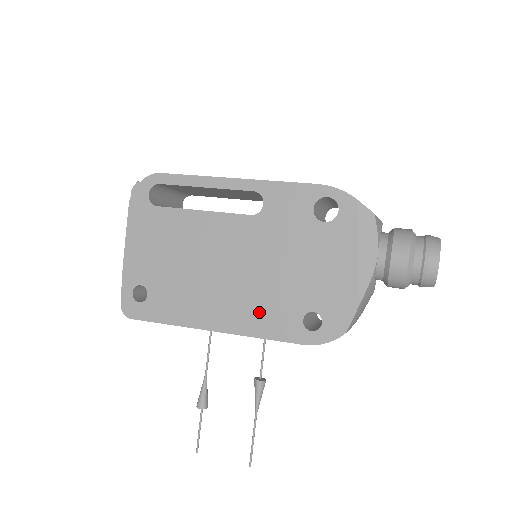
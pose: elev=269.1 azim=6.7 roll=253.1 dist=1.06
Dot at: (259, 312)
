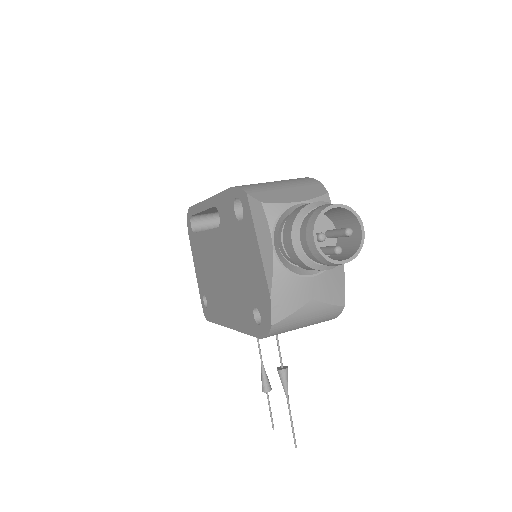
Dot at: (238, 310)
